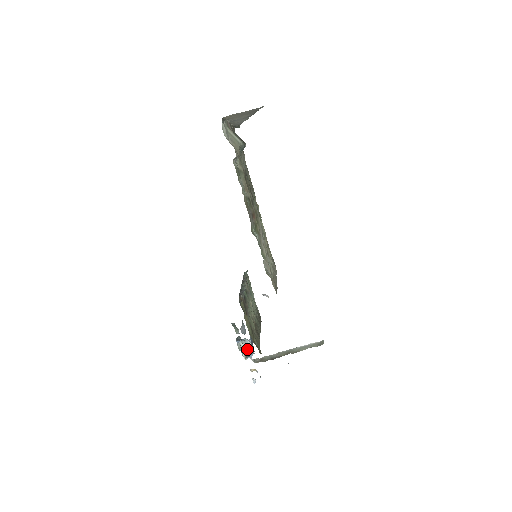
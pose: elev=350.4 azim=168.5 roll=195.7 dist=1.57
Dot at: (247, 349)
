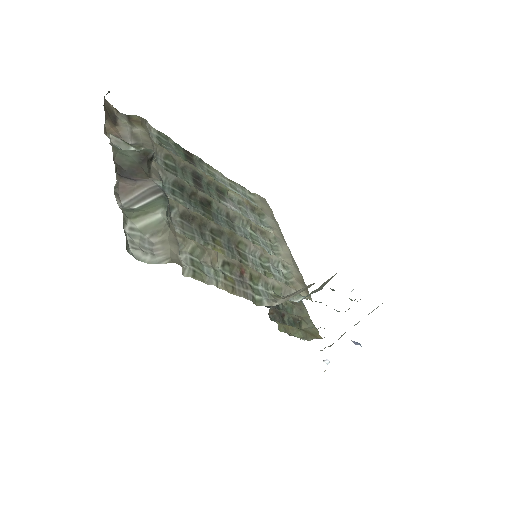
Dot at: occluded
